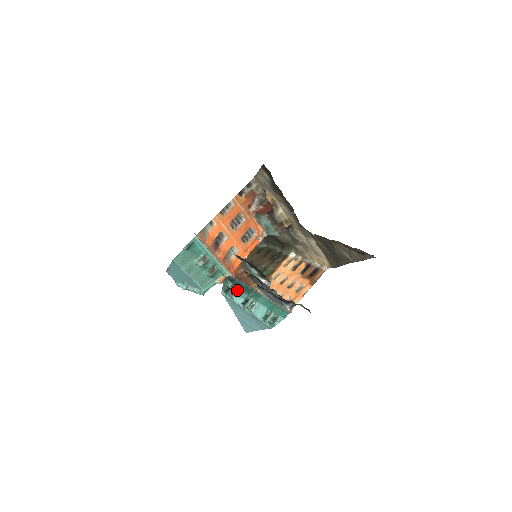
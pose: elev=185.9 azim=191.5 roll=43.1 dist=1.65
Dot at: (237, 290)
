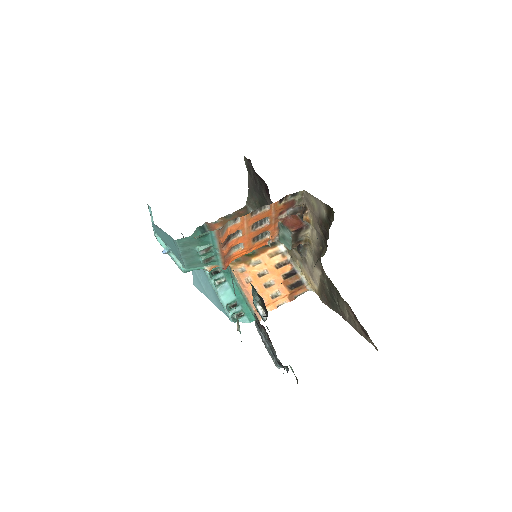
Dot at: occluded
